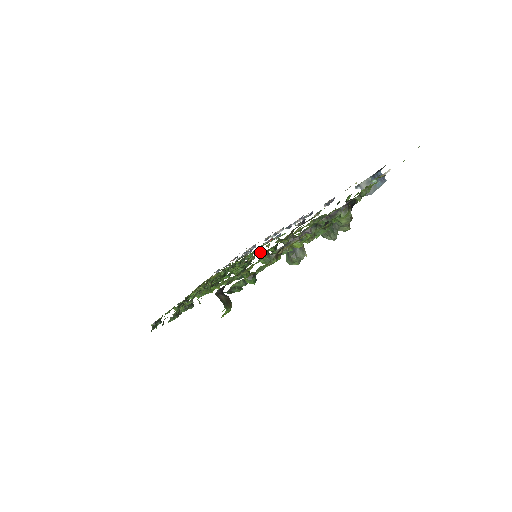
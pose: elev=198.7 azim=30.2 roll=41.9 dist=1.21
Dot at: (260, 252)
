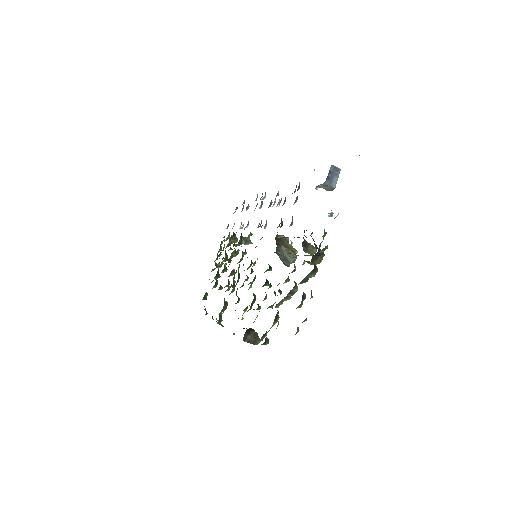
Dot at: occluded
